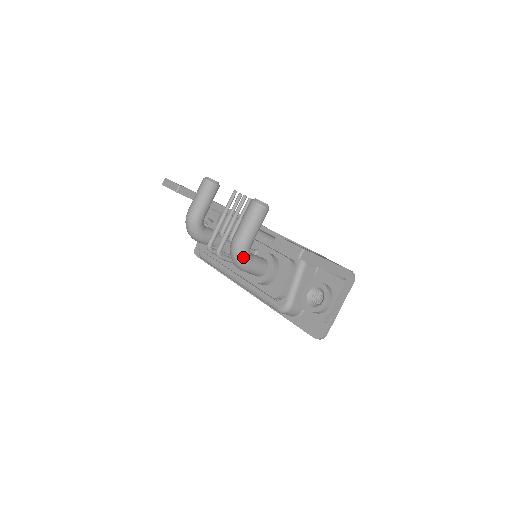
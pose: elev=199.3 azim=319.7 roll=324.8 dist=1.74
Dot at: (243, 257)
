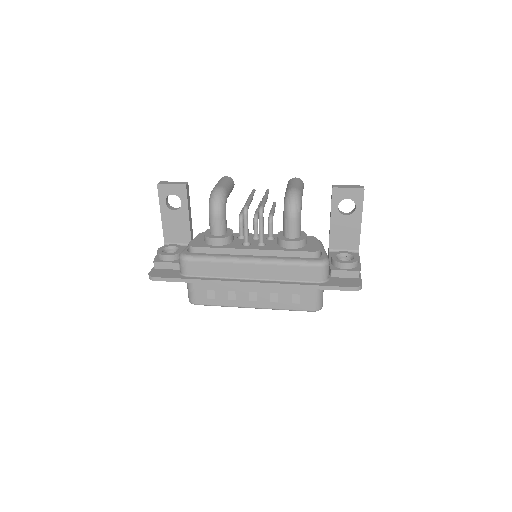
Dot at: (301, 201)
